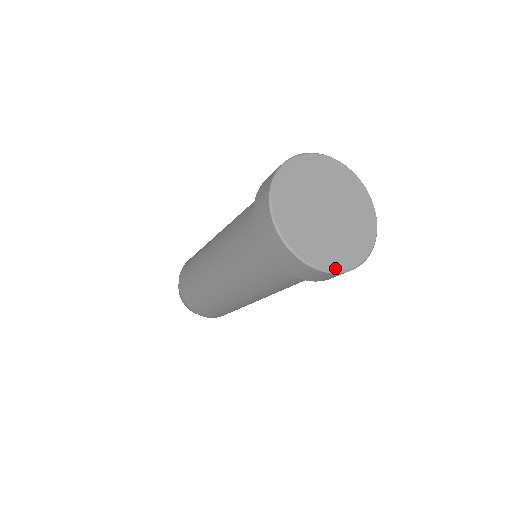
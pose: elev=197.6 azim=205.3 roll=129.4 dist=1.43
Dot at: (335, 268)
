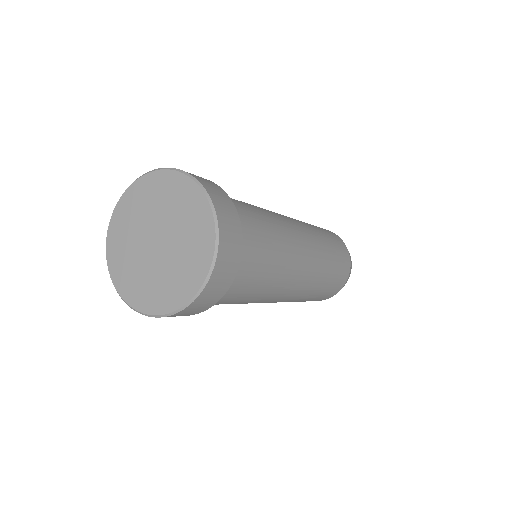
Dot at: (129, 301)
